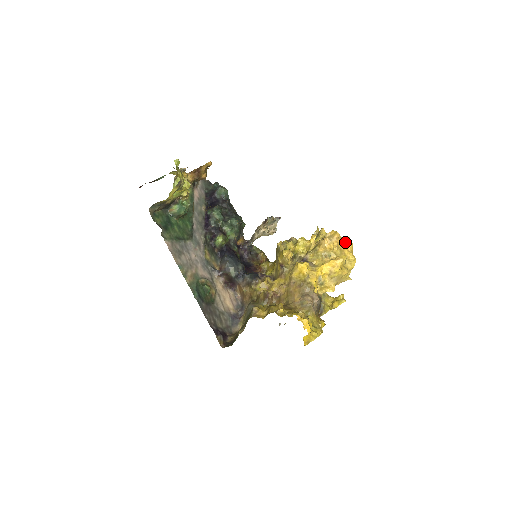
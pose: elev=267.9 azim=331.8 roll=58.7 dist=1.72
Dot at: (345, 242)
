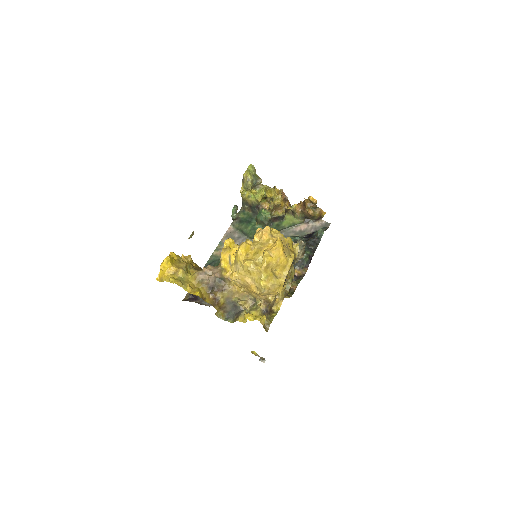
Dot at: (275, 242)
